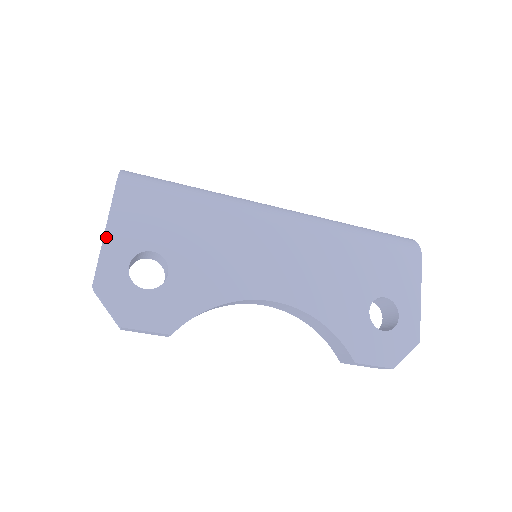
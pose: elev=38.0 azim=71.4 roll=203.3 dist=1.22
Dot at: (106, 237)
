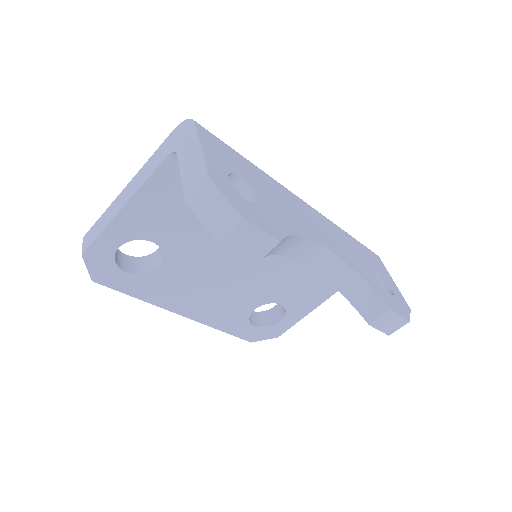
Dot at: (204, 150)
